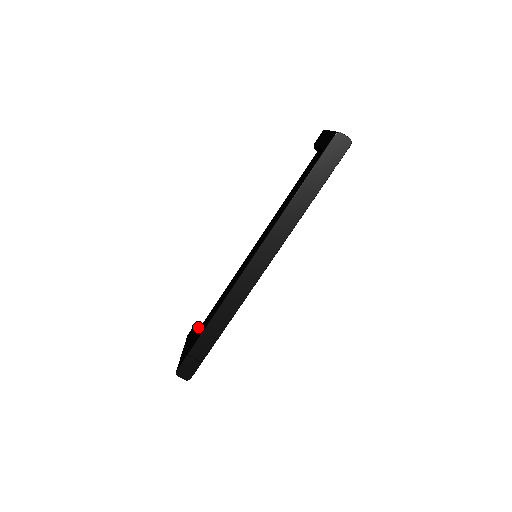
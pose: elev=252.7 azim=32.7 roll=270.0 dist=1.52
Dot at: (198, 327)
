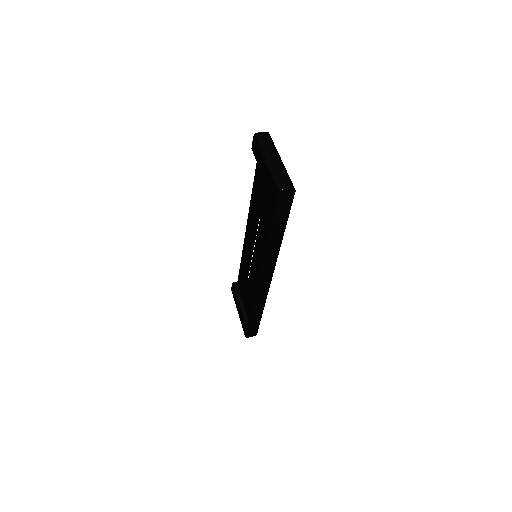
Dot at: (236, 285)
